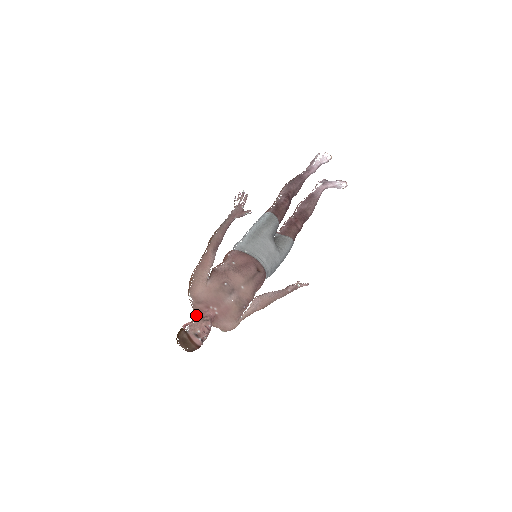
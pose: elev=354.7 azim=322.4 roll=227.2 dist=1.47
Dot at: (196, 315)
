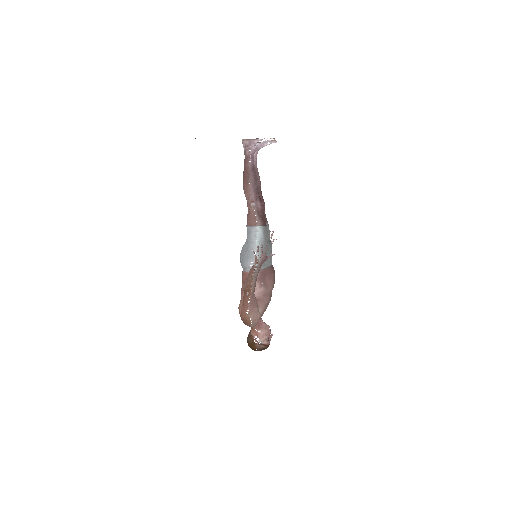
Dot at: occluded
